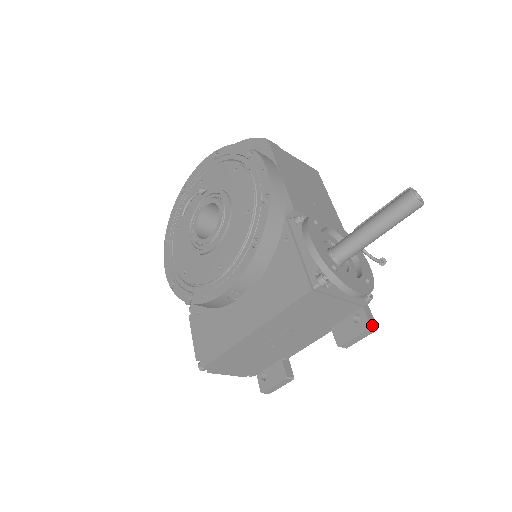
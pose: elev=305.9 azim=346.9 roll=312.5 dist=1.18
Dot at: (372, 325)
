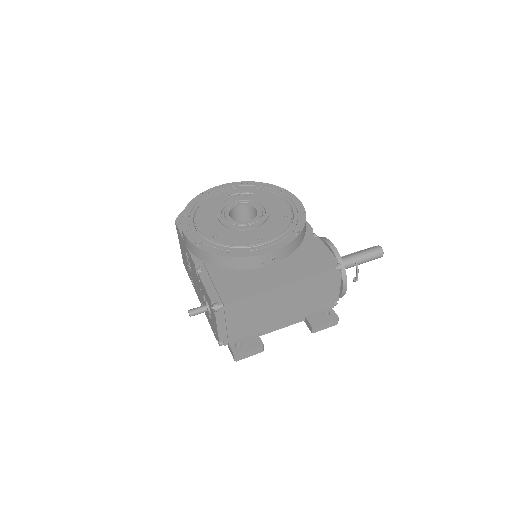
Dot at: (338, 318)
